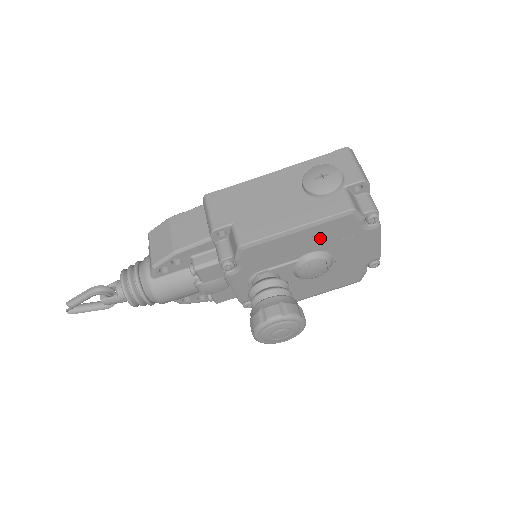
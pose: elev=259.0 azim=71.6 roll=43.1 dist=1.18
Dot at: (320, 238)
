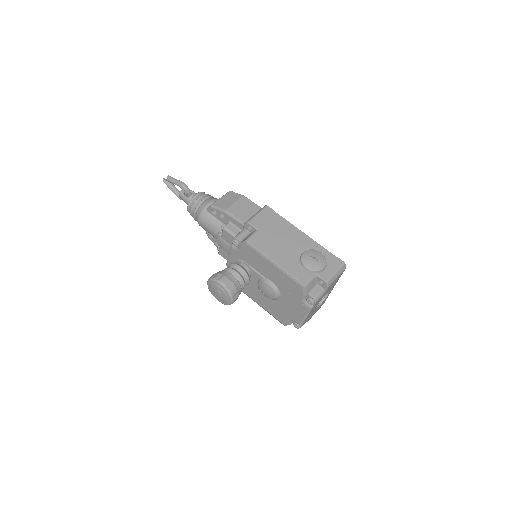
Dot at: (281, 280)
